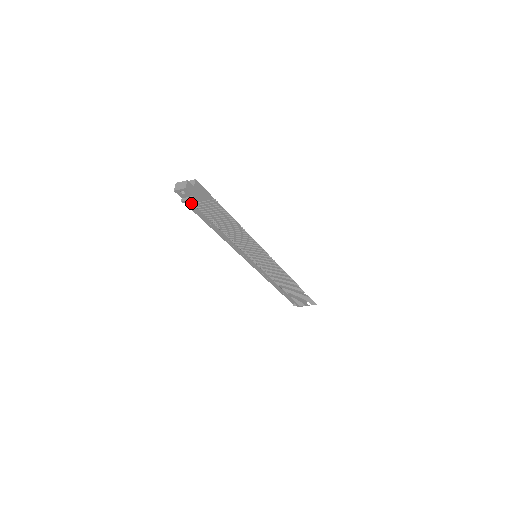
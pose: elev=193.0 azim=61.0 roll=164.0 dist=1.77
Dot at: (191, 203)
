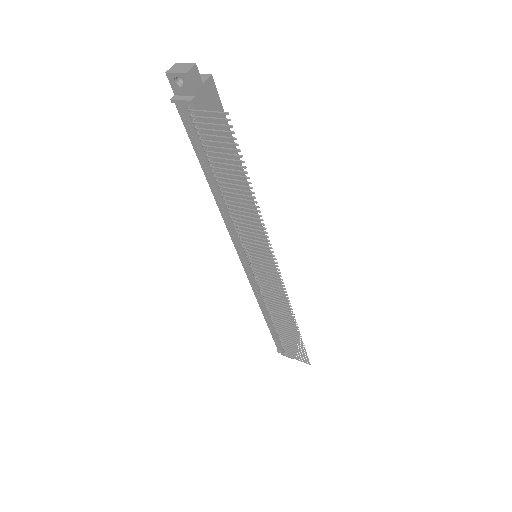
Dot at: (186, 109)
